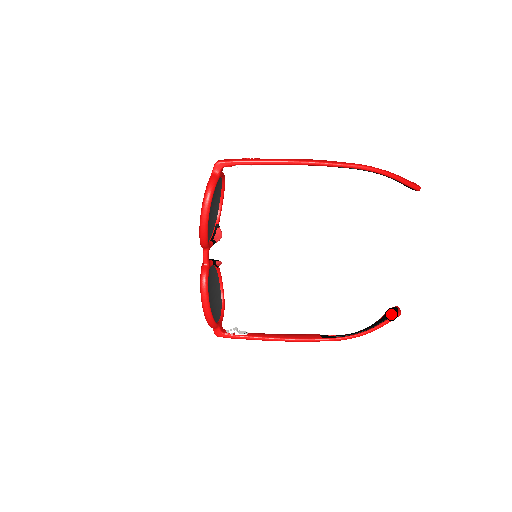
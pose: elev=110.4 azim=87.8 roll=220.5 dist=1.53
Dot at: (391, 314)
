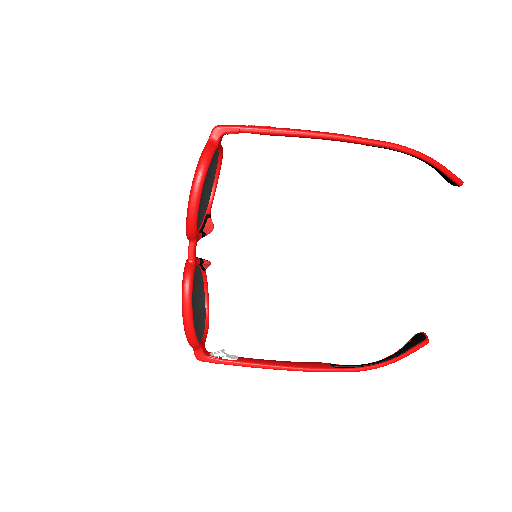
Dot at: (417, 341)
